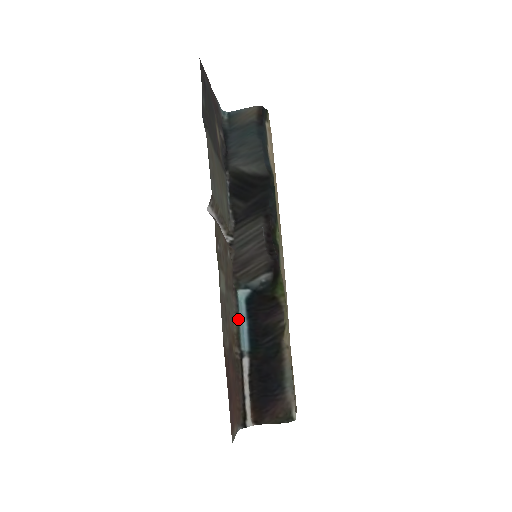
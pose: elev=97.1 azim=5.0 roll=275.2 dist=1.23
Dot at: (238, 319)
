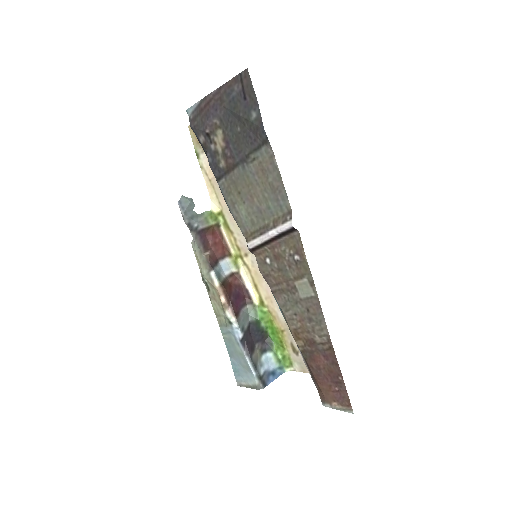
Dot at: occluded
